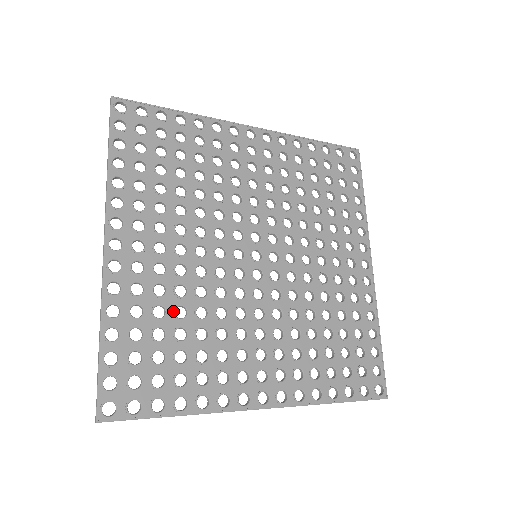
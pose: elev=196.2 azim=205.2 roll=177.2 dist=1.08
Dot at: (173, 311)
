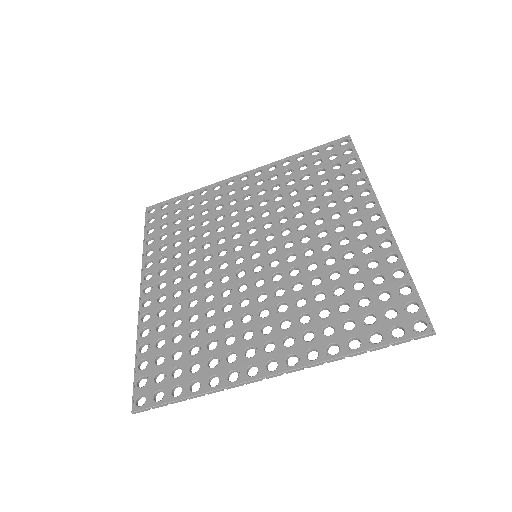
Dot at: (187, 319)
